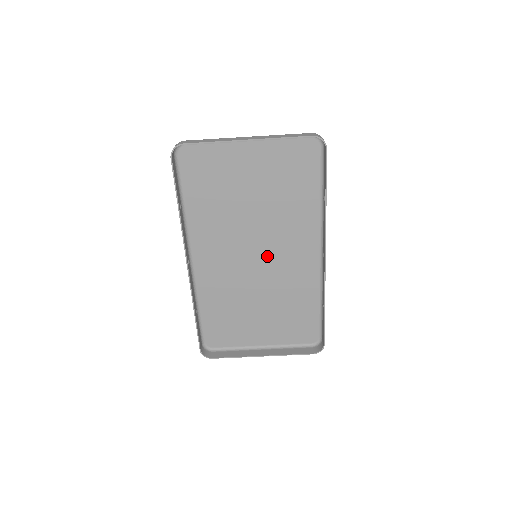
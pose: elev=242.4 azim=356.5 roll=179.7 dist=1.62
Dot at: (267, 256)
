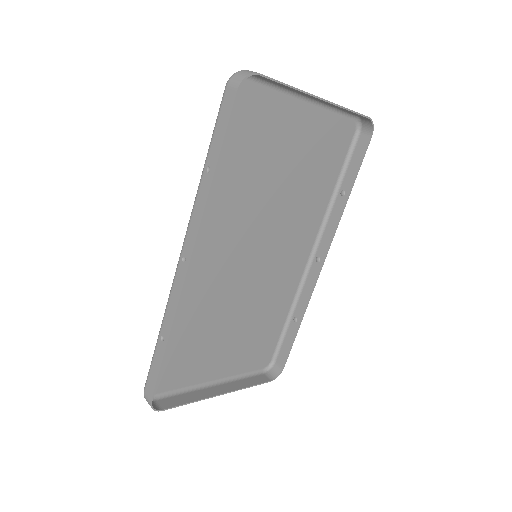
Dot at: (264, 257)
